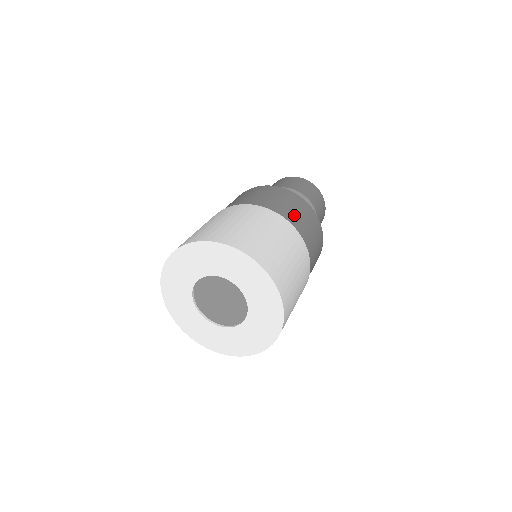
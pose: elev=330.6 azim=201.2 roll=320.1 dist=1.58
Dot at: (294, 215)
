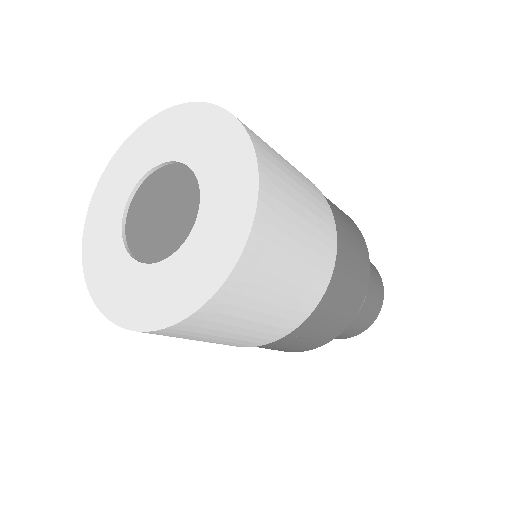
Dot at: (331, 203)
